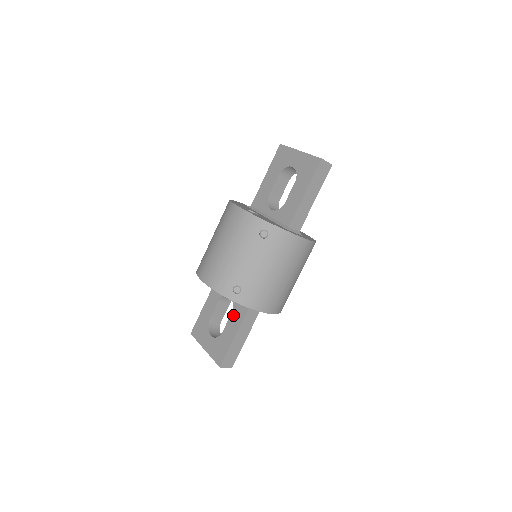
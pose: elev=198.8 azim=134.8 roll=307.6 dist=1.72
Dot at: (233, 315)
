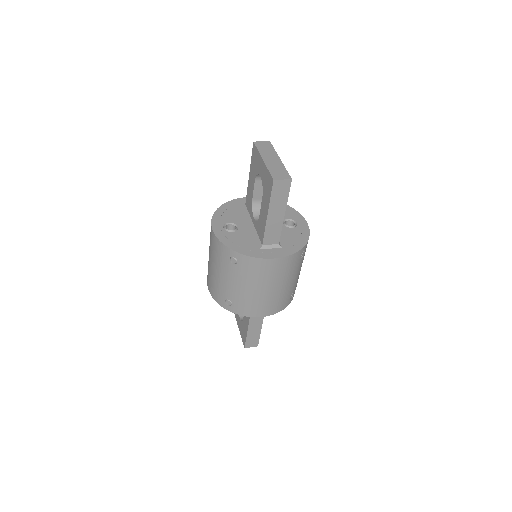
Dot at: occluded
